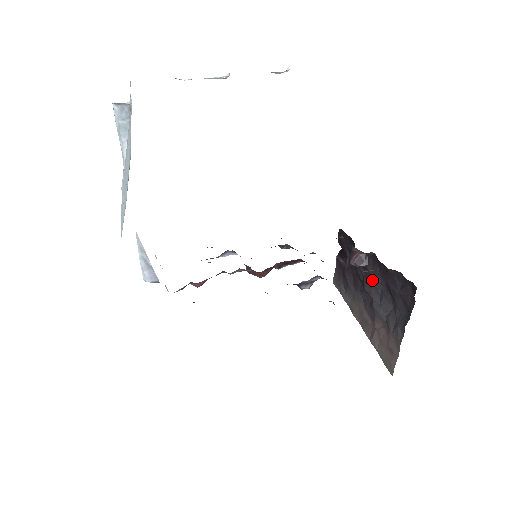
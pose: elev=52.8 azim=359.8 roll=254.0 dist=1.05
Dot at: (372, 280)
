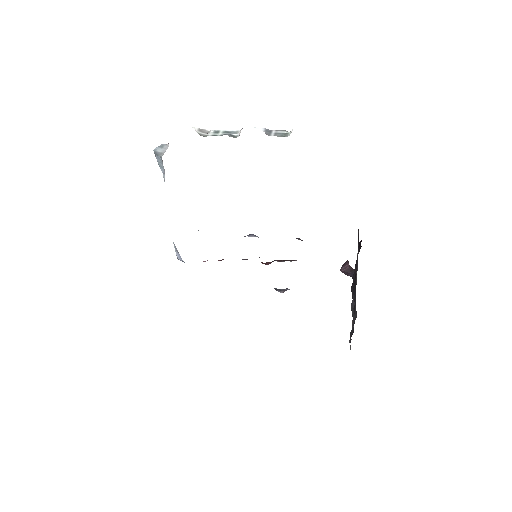
Dot at: (354, 288)
